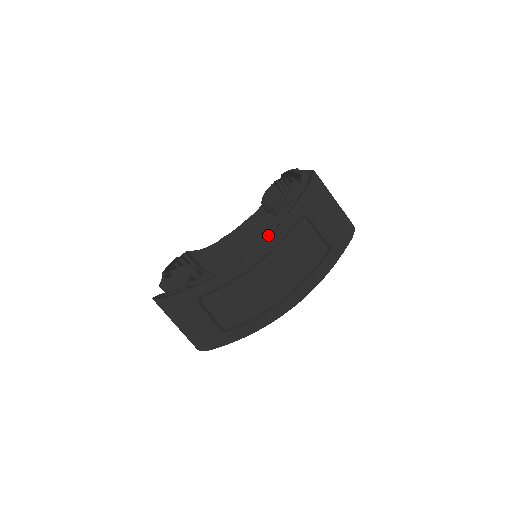
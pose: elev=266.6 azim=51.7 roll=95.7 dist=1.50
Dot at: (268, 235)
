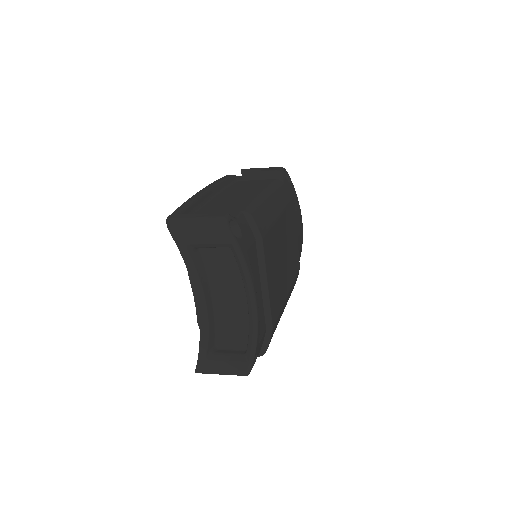
Dot at: (193, 282)
